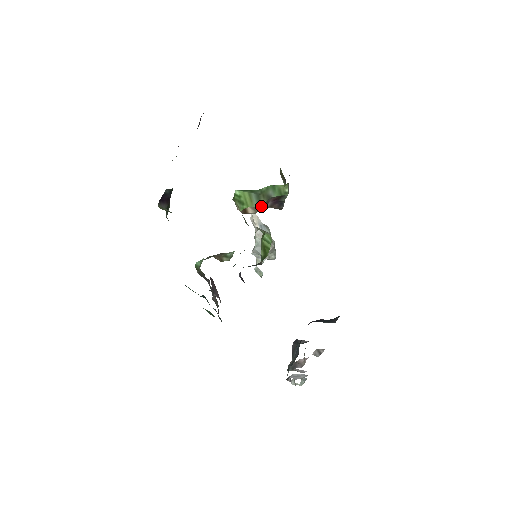
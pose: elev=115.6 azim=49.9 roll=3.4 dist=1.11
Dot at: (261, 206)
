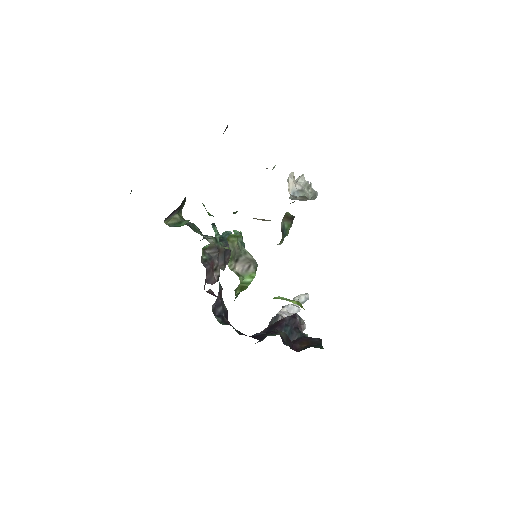
Dot at: occluded
